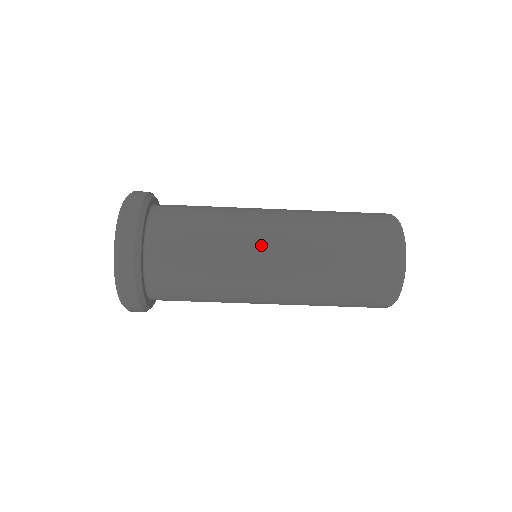
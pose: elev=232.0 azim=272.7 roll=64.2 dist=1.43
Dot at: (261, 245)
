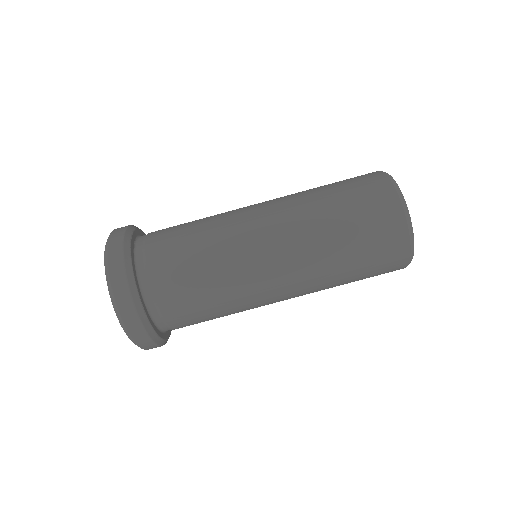
Dot at: occluded
